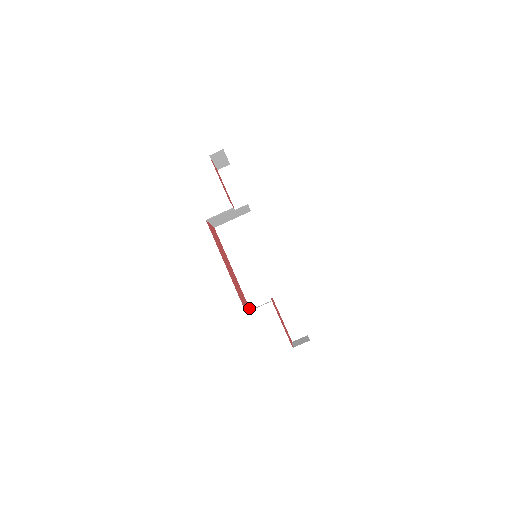
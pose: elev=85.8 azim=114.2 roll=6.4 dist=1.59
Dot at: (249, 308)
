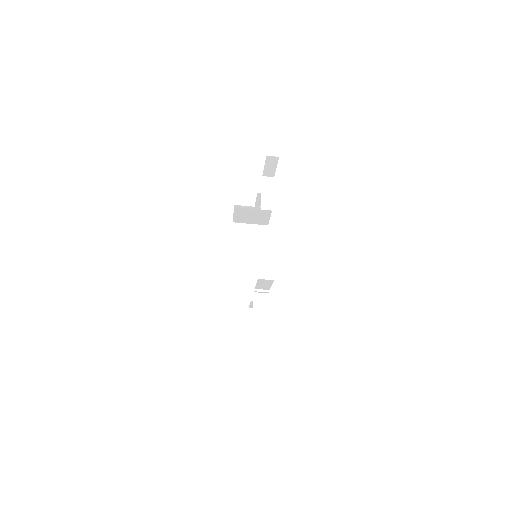
Dot at: (226, 297)
